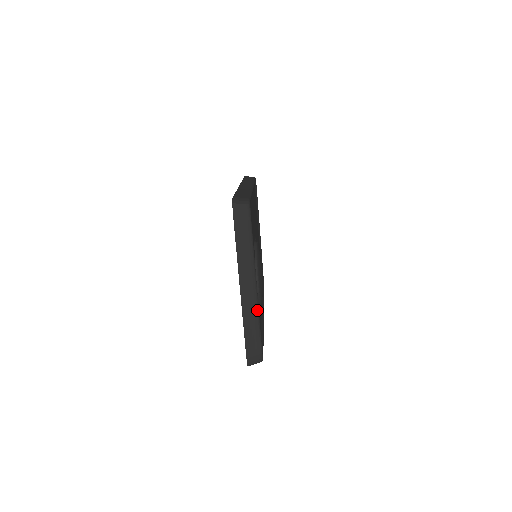
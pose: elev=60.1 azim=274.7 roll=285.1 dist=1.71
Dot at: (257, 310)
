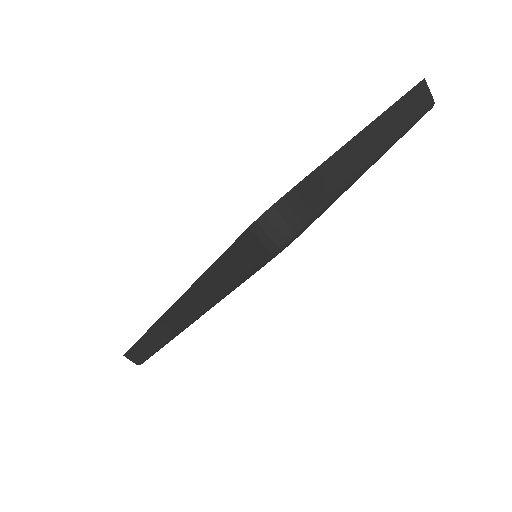
Dot at: (359, 174)
